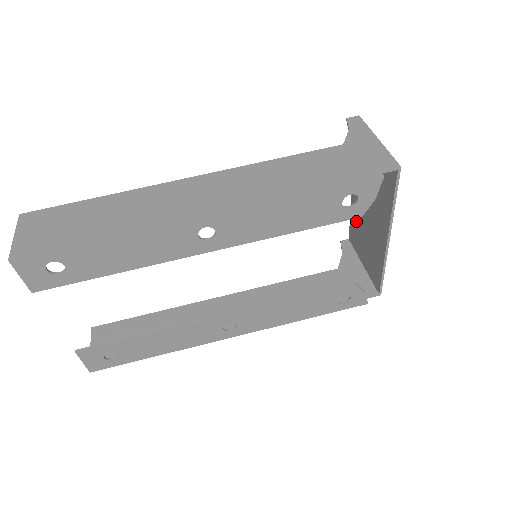
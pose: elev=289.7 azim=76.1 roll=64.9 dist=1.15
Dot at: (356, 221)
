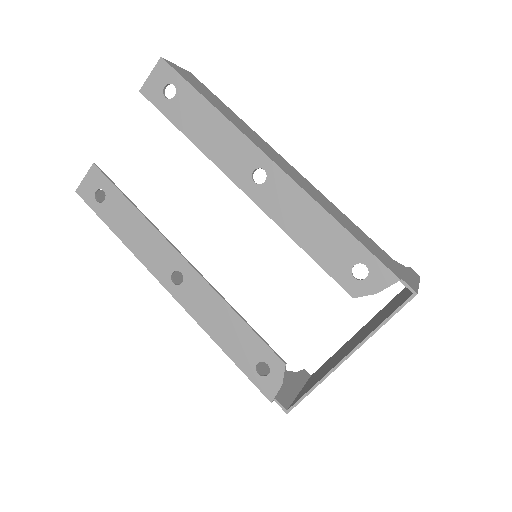
Dot at: (334, 355)
